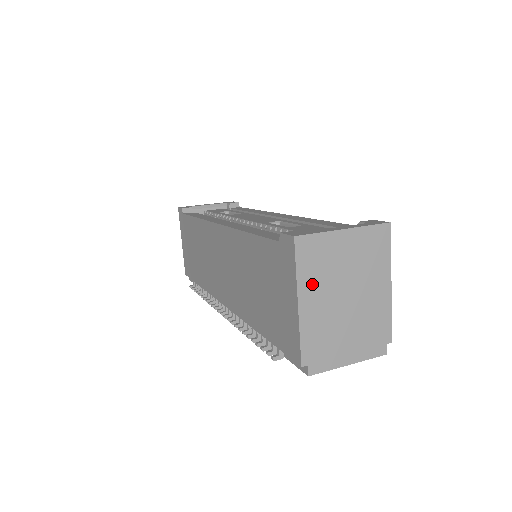
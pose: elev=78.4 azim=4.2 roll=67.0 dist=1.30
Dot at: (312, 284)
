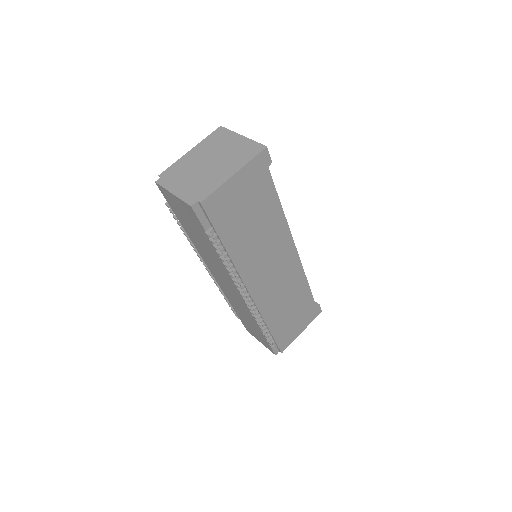
Dot at: (204, 147)
